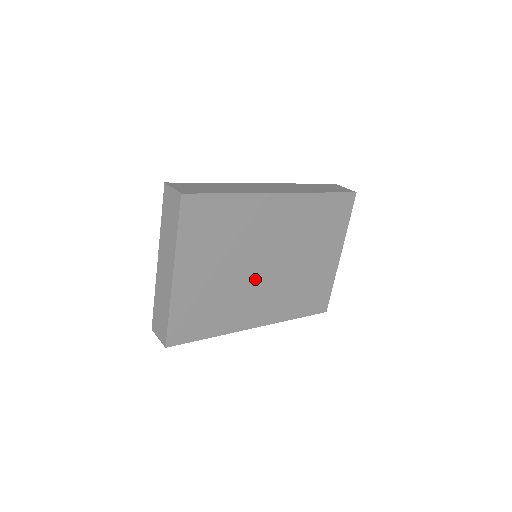
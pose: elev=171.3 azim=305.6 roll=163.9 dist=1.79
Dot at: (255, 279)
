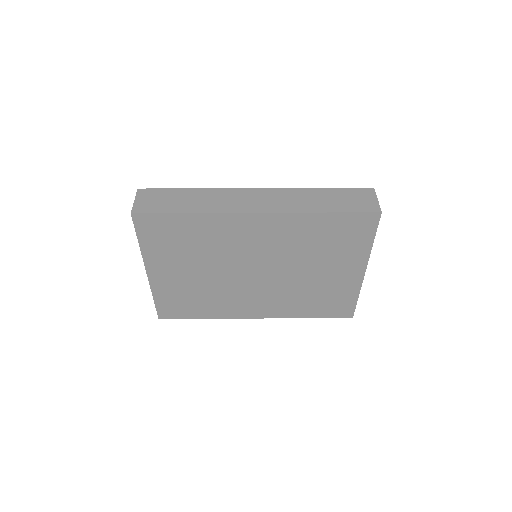
Dot at: (243, 282)
